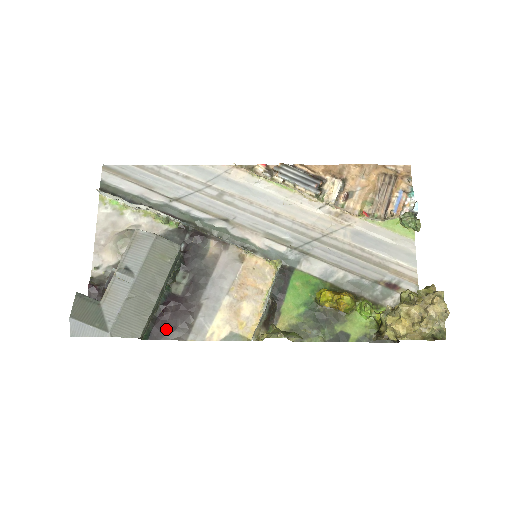
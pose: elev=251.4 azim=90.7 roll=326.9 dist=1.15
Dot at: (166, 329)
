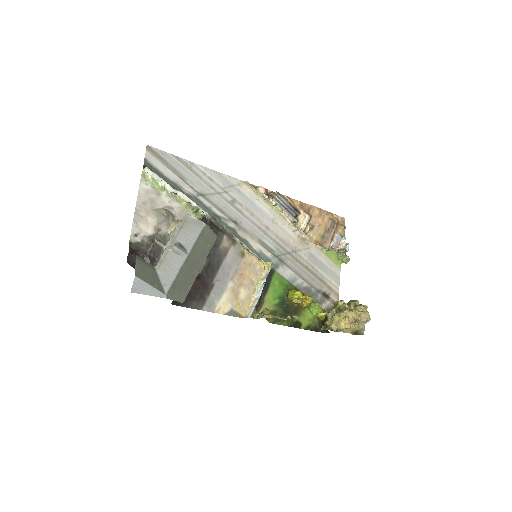
Dot at: (188, 299)
